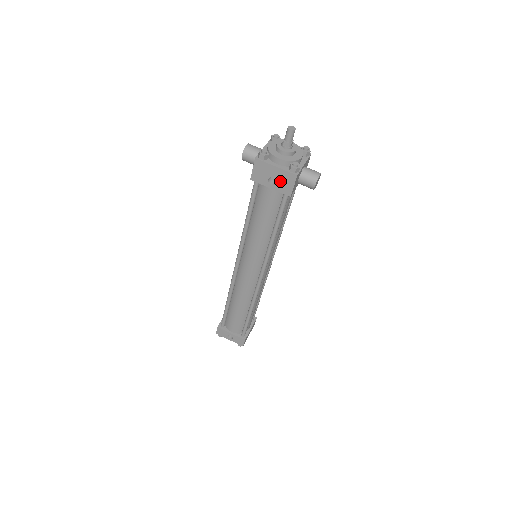
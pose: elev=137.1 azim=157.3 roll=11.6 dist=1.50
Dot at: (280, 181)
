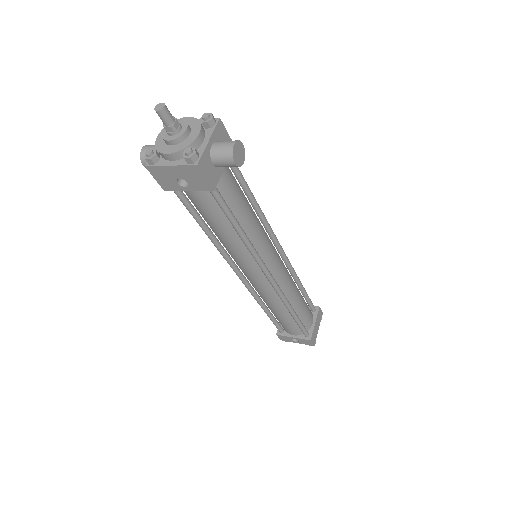
Dot at: (189, 179)
